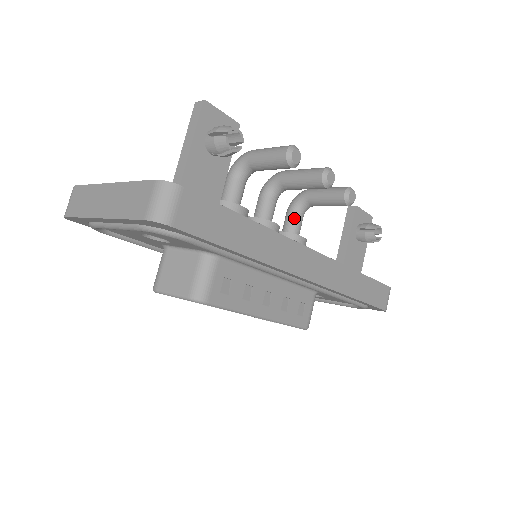
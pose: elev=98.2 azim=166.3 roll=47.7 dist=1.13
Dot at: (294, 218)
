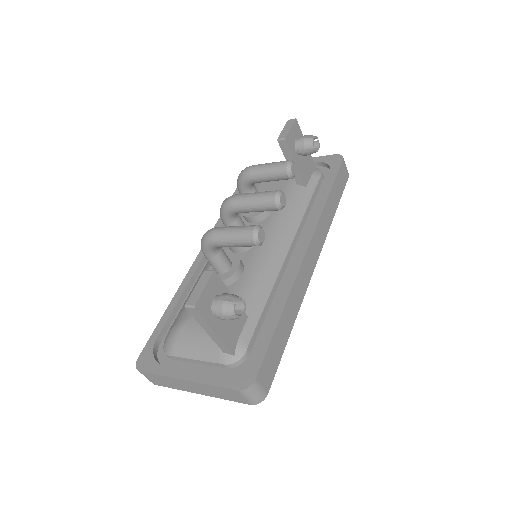
Dot at: occluded
